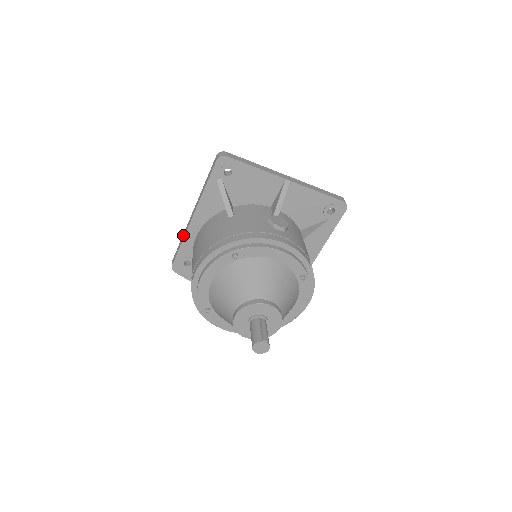
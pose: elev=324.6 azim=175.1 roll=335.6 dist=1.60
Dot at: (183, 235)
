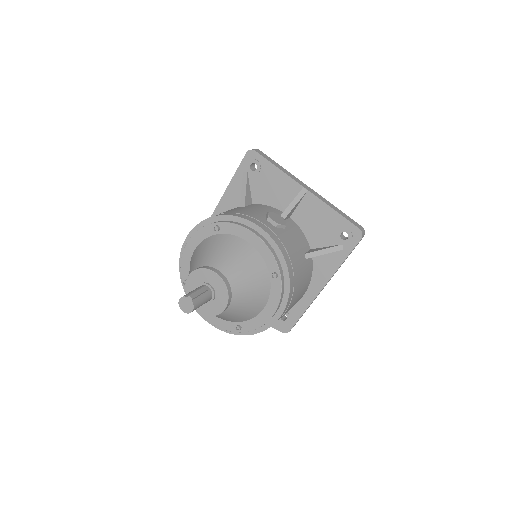
Dot at: occluded
